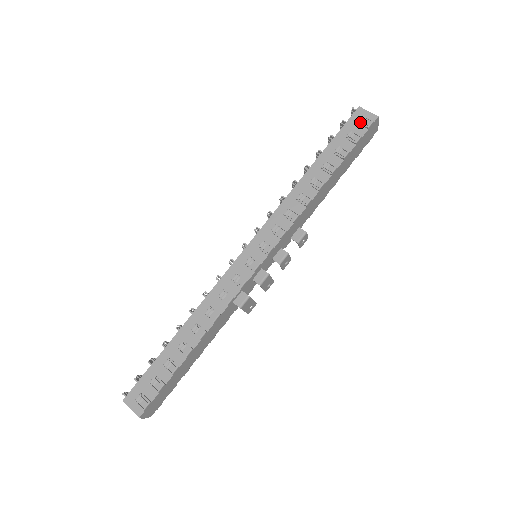
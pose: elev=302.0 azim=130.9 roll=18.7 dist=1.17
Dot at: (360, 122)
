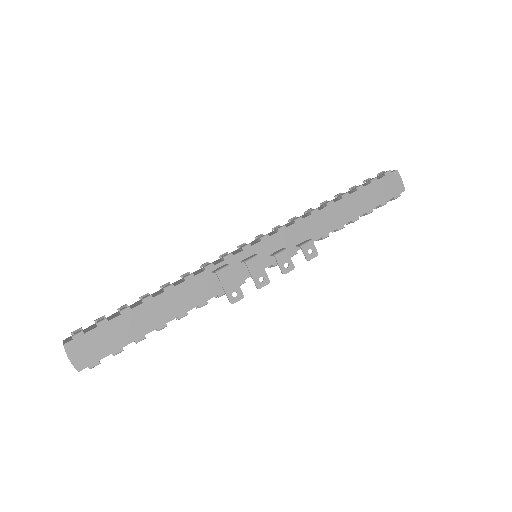
Dot at: (380, 176)
